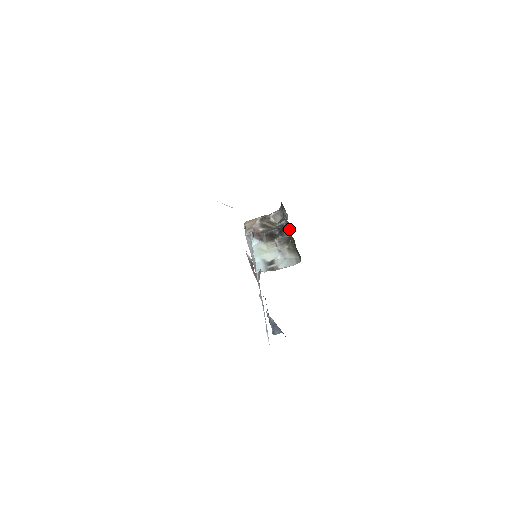
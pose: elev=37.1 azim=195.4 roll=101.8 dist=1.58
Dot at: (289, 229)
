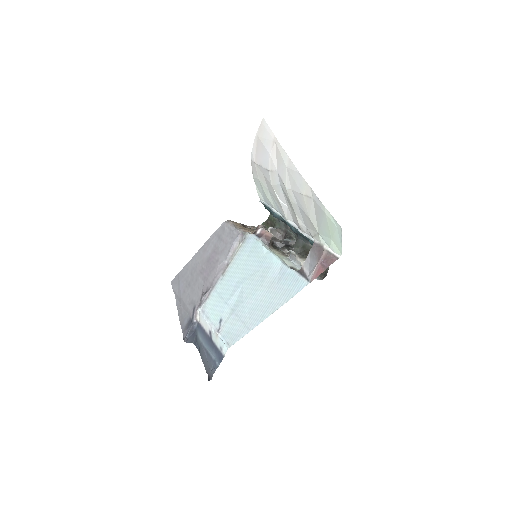
Dot at: (298, 248)
